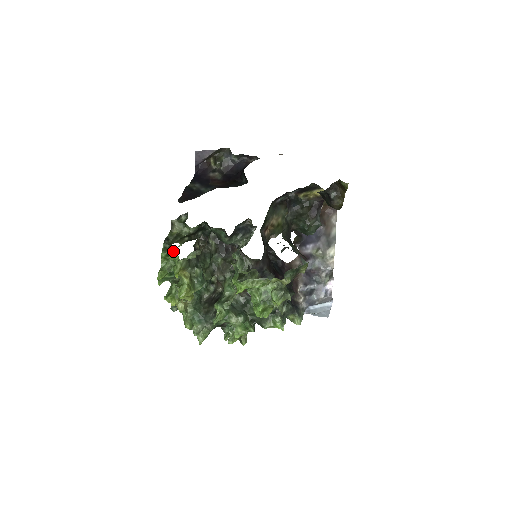
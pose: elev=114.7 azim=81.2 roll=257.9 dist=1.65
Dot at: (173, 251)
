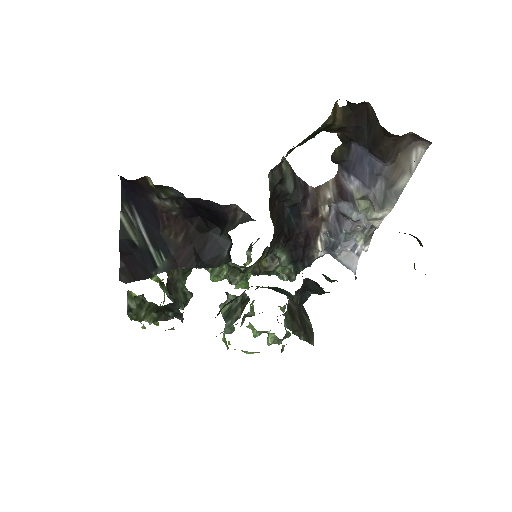
Dot at: (144, 327)
